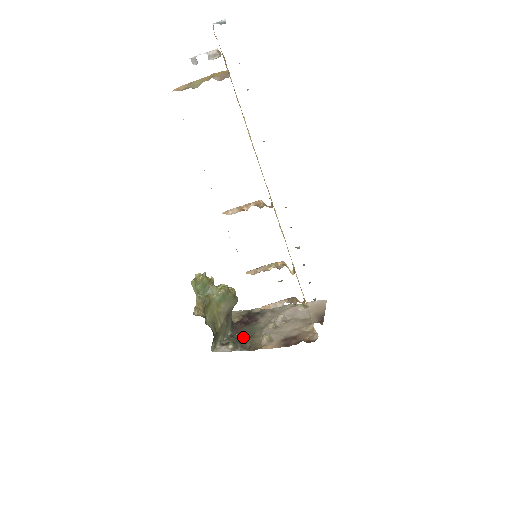
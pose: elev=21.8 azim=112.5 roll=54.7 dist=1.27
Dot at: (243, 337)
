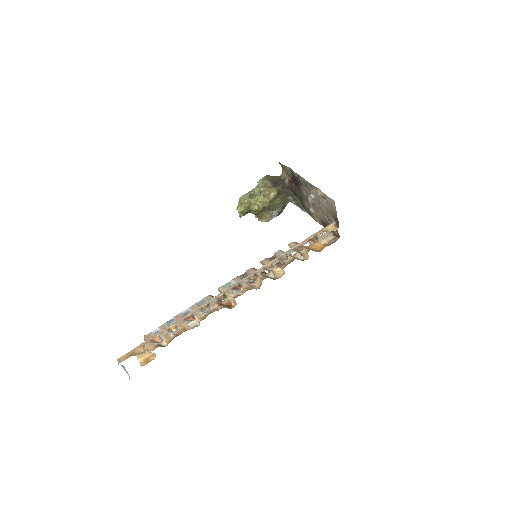
Dot at: (300, 199)
